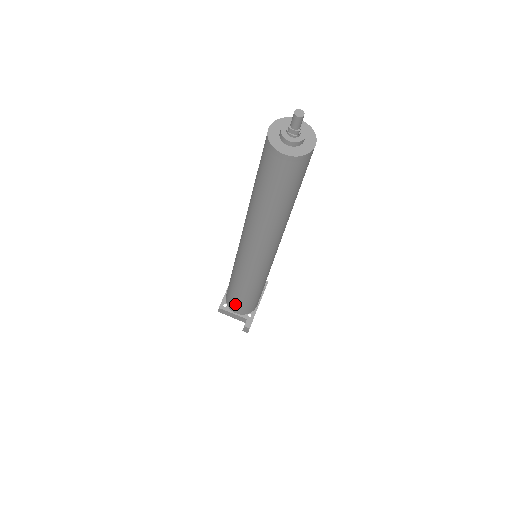
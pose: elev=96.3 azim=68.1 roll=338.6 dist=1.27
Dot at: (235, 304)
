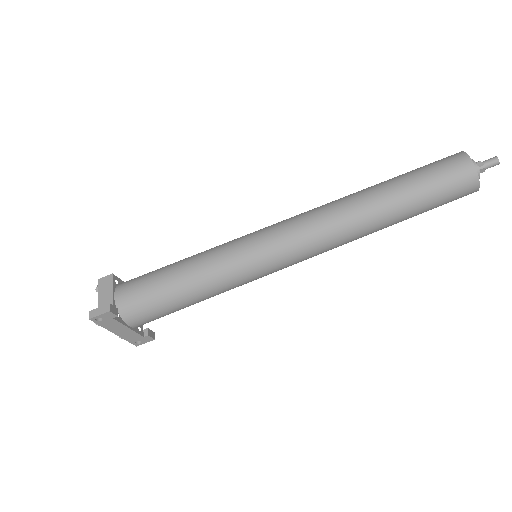
Dot at: (141, 281)
